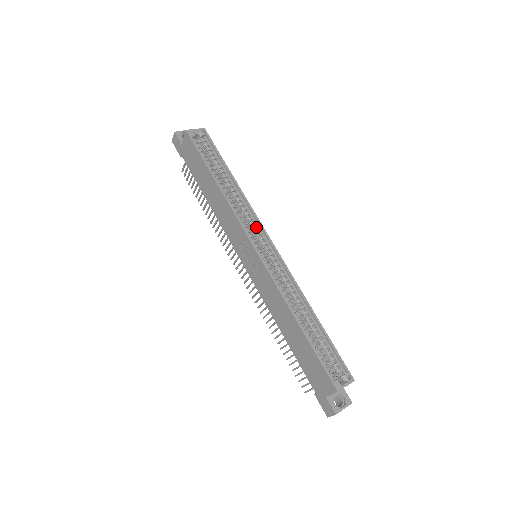
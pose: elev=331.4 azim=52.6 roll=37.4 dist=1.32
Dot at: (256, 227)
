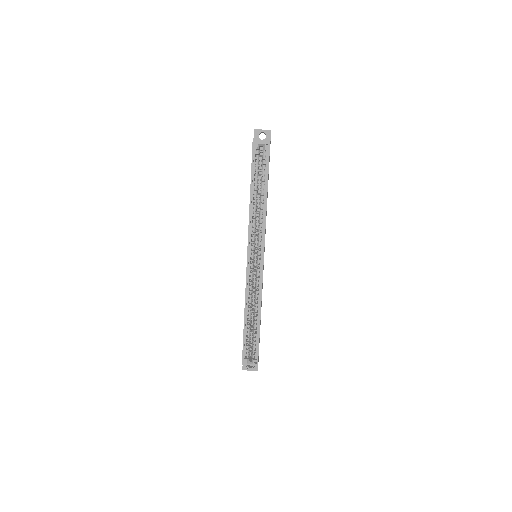
Dot at: (260, 242)
